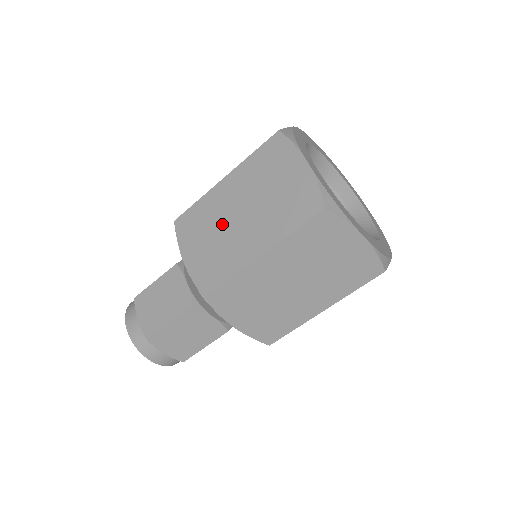
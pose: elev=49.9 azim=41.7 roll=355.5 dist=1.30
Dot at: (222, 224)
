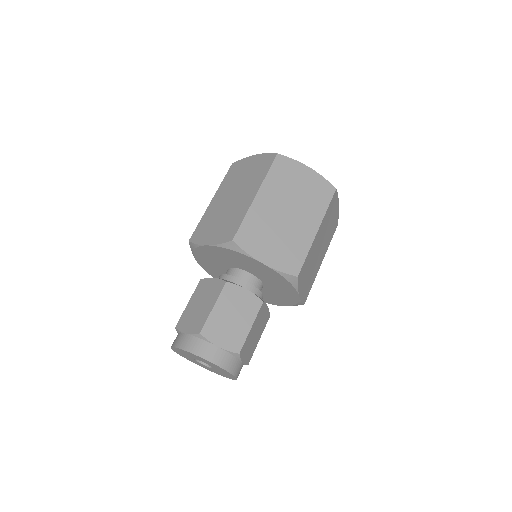
Dot at: (223, 211)
